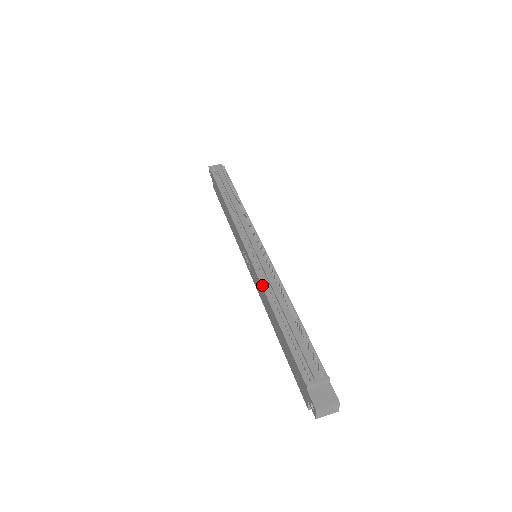
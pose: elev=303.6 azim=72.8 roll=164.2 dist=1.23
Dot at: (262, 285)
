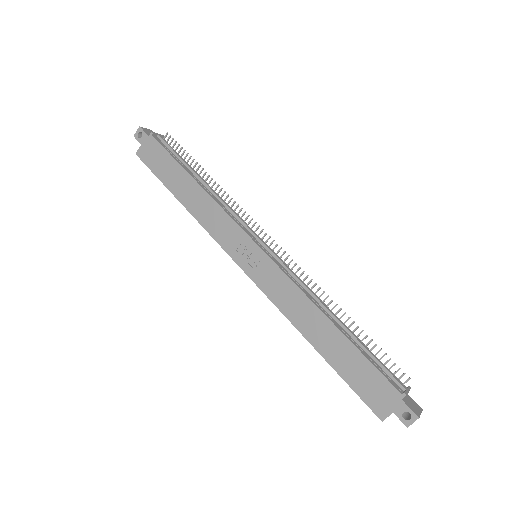
Dot at: (302, 290)
